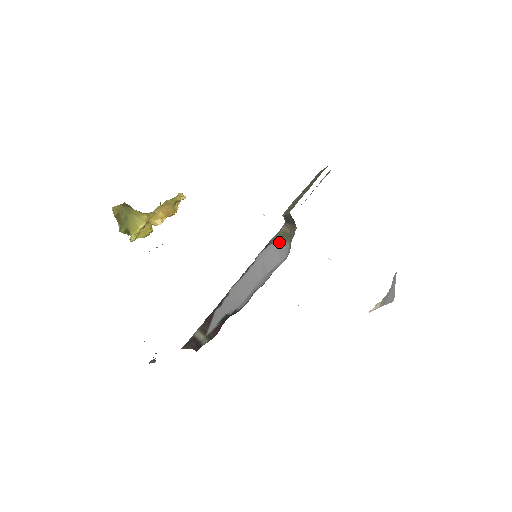
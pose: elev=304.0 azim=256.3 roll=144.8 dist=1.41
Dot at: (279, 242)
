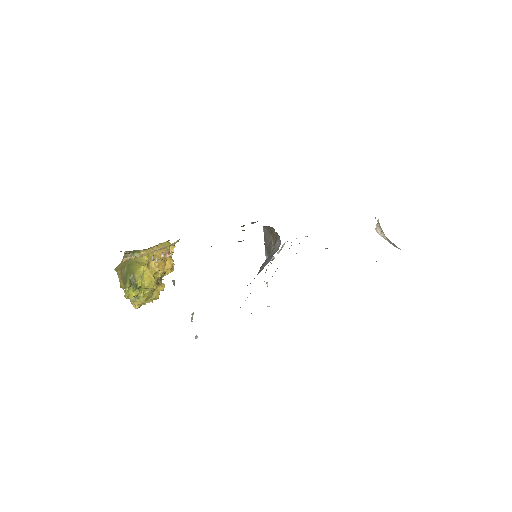
Dot at: (271, 253)
